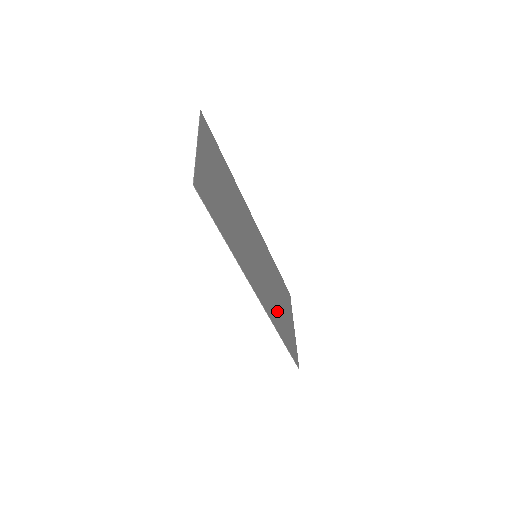
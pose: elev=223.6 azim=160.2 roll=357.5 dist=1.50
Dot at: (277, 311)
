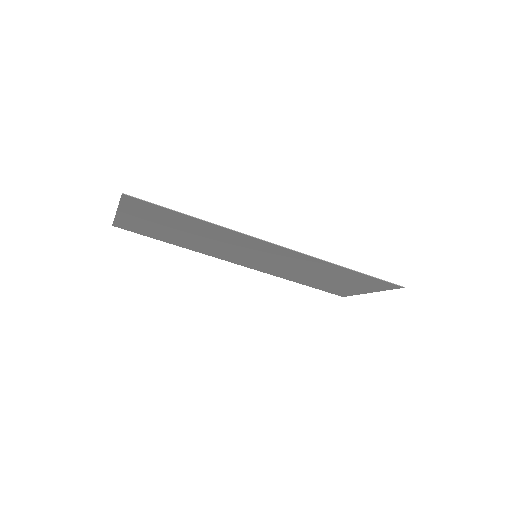
Dot at: (323, 271)
